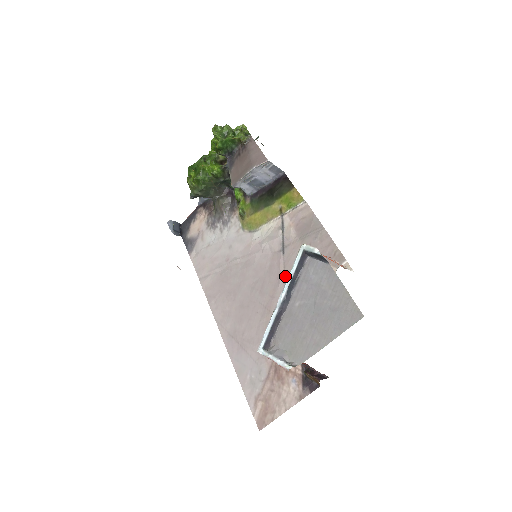
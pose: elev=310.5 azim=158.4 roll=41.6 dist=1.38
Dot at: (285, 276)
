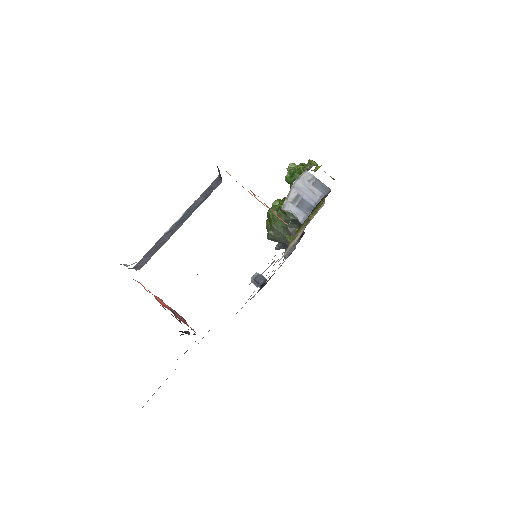
Dot at: (265, 270)
